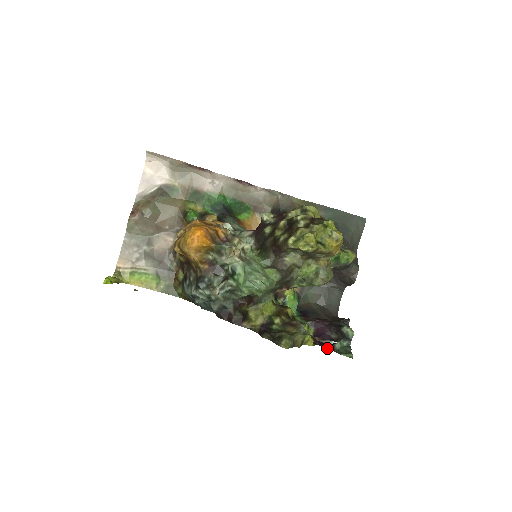
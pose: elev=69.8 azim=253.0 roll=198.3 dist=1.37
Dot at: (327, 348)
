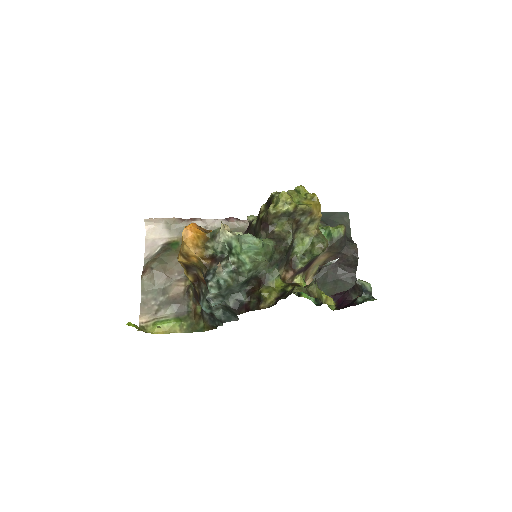
Dot at: occluded
